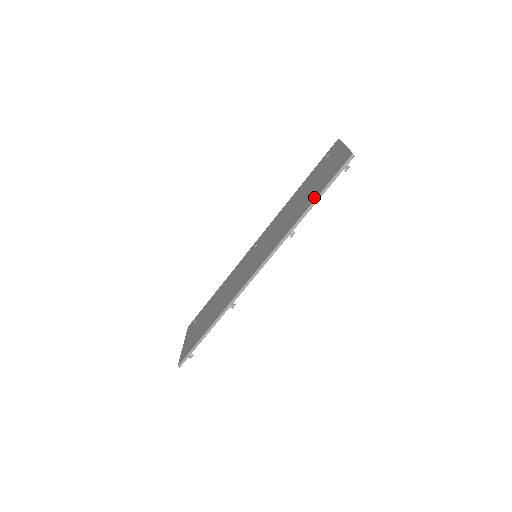
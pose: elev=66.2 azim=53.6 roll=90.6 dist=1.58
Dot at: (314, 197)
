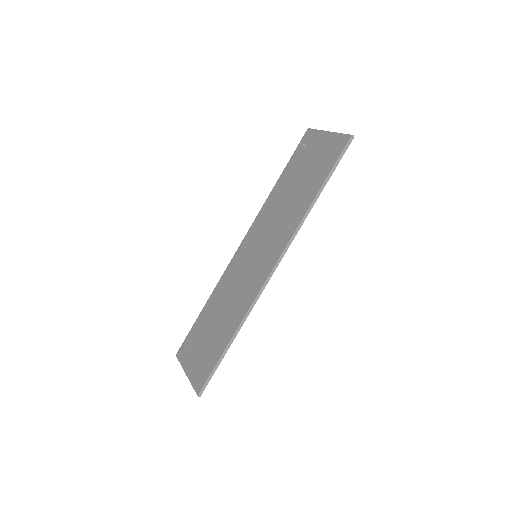
Dot at: (320, 182)
